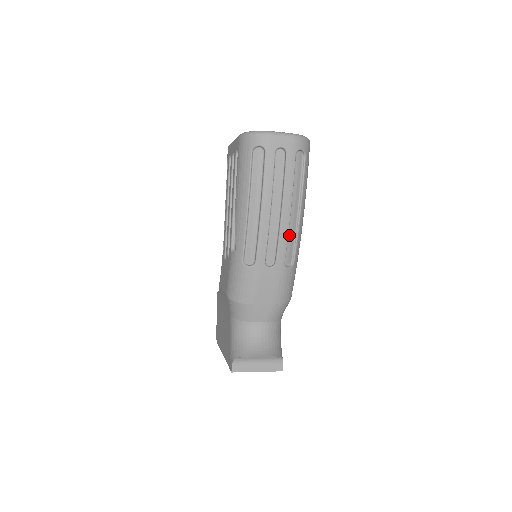
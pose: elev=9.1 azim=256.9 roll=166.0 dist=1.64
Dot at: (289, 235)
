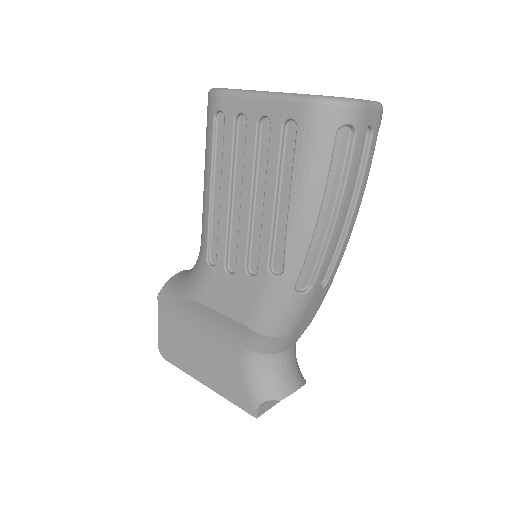
Dot at: occluded
